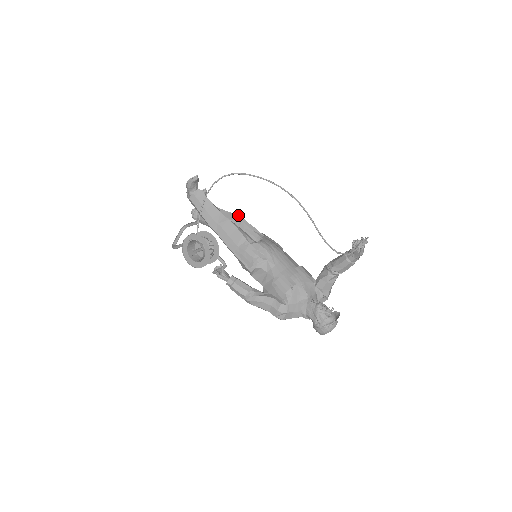
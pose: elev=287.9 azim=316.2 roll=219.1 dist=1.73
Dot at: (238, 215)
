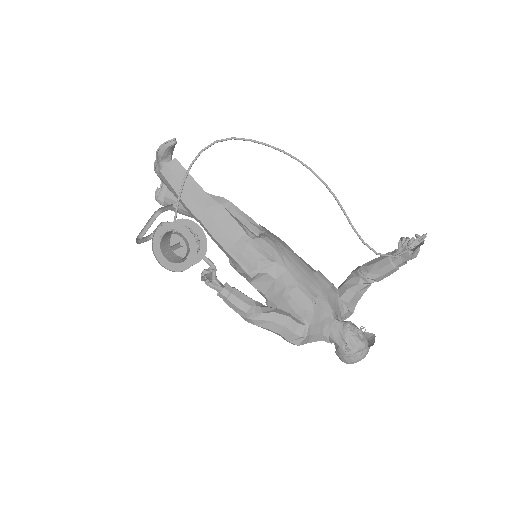
Dot at: (226, 199)
